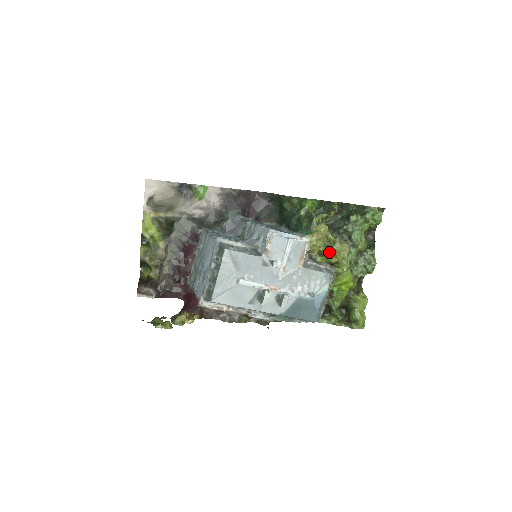
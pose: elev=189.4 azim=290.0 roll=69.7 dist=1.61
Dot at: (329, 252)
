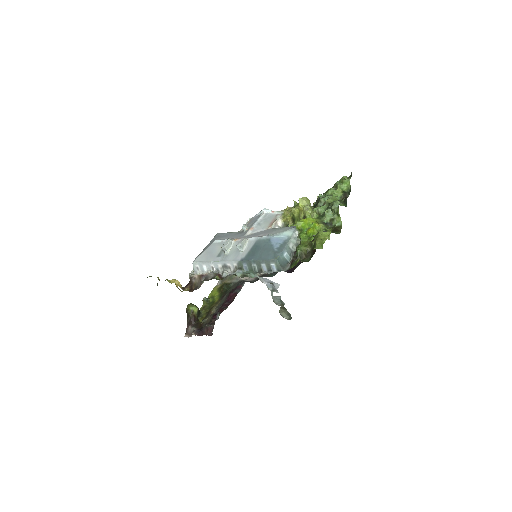
Dot at: (293, 209)
